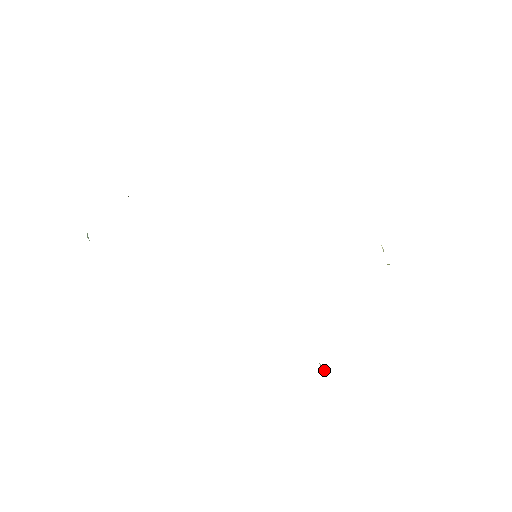
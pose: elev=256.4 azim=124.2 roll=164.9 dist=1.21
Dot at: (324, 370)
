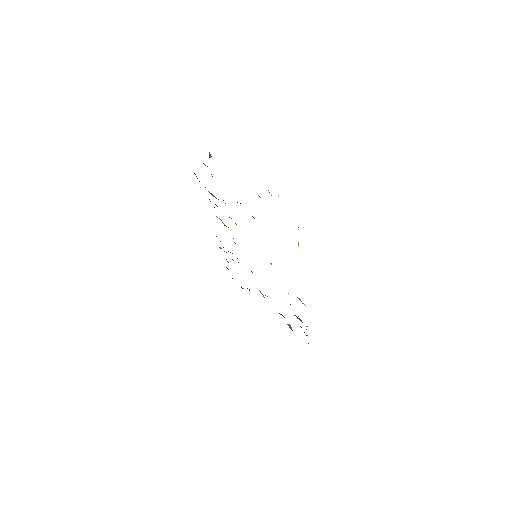
Dot at: occluded
